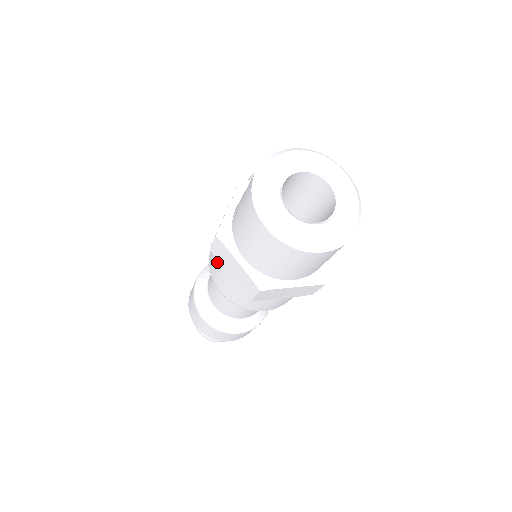
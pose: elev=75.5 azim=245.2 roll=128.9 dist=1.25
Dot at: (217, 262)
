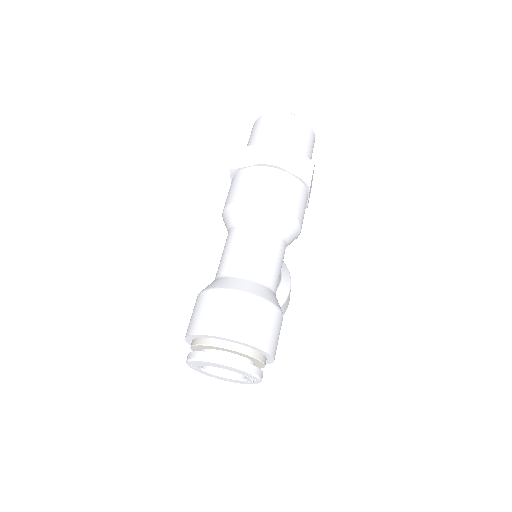
Dot at: (235, 181)
